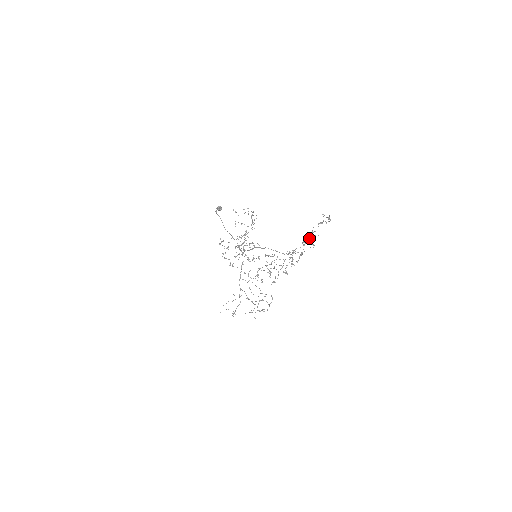
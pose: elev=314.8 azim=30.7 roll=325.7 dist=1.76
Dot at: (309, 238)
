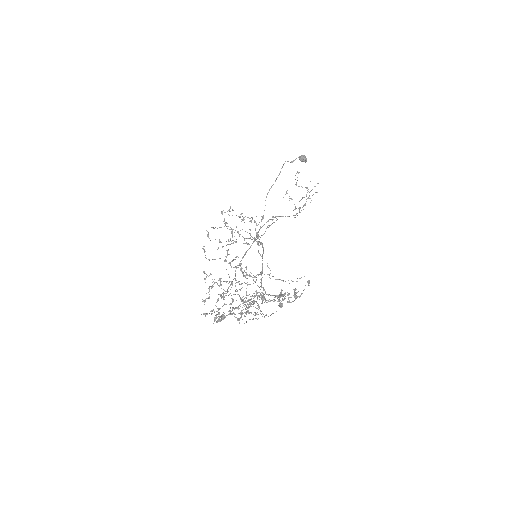
Dot at: occluded
